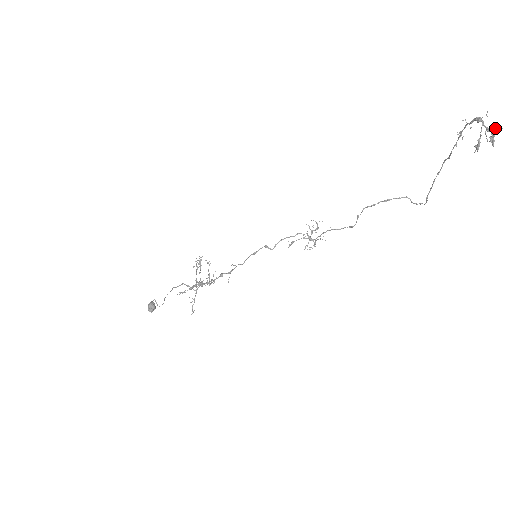
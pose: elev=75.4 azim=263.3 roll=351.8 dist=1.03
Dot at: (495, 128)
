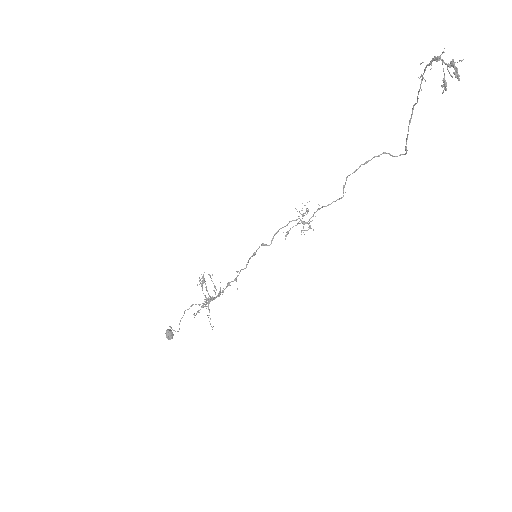
Dot at: occluded
